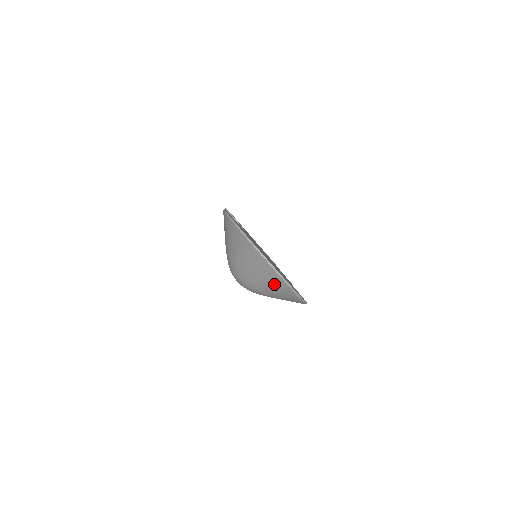
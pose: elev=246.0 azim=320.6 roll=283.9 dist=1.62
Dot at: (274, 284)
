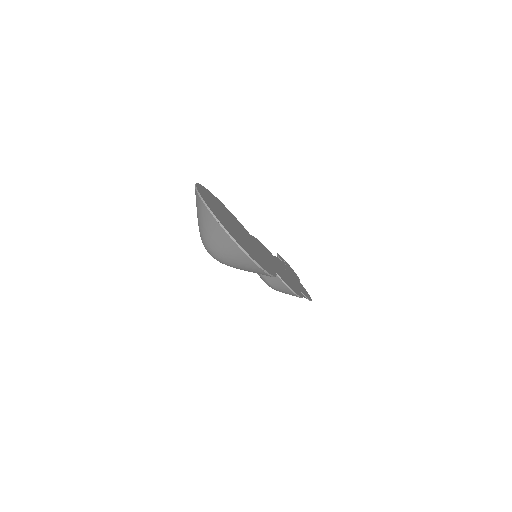
Dot at: (212, 227)
